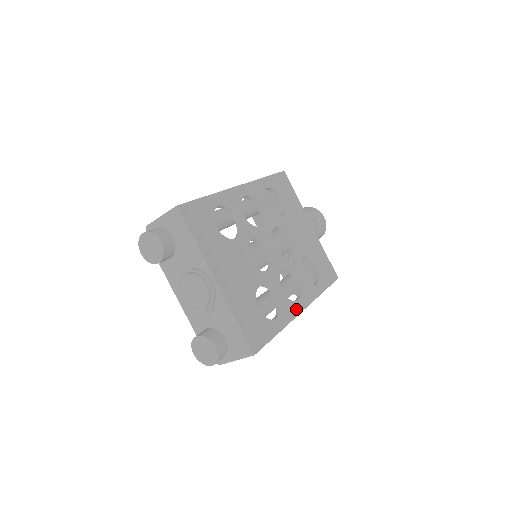
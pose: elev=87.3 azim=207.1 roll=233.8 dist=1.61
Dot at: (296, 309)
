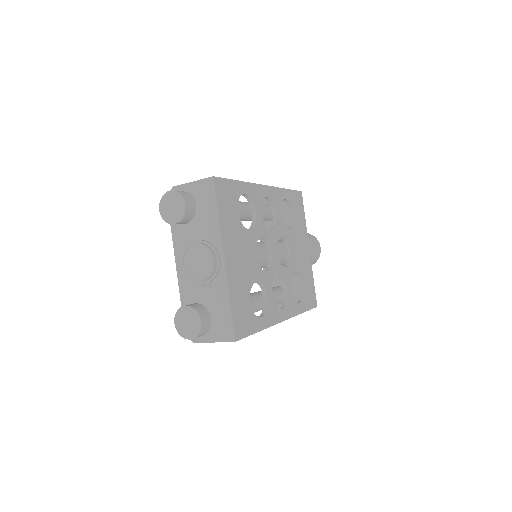
Dot at: (278, 317)
